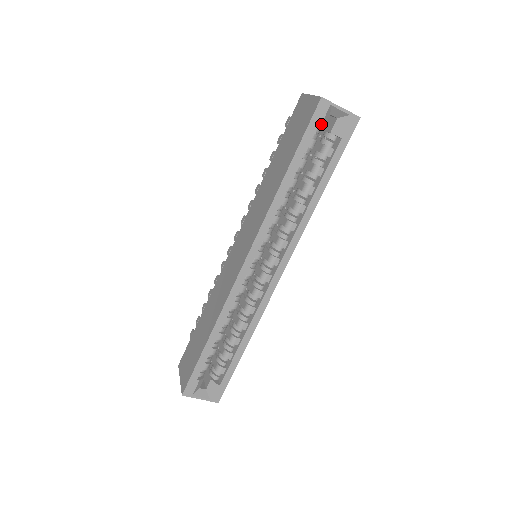
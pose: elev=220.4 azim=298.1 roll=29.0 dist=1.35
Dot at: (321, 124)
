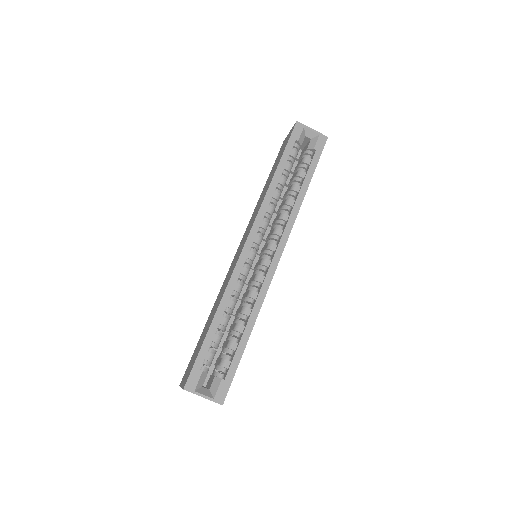
Dot at: (299, 139)
